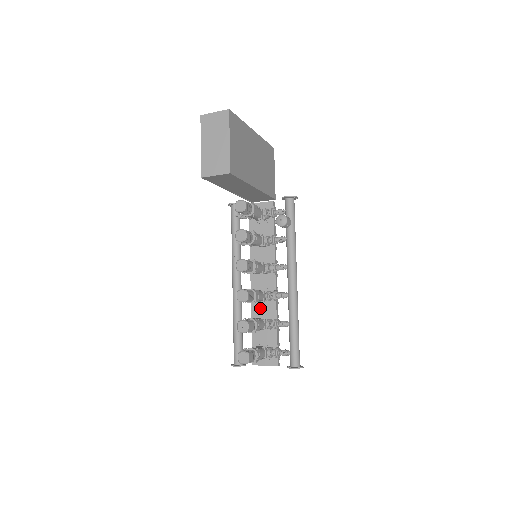
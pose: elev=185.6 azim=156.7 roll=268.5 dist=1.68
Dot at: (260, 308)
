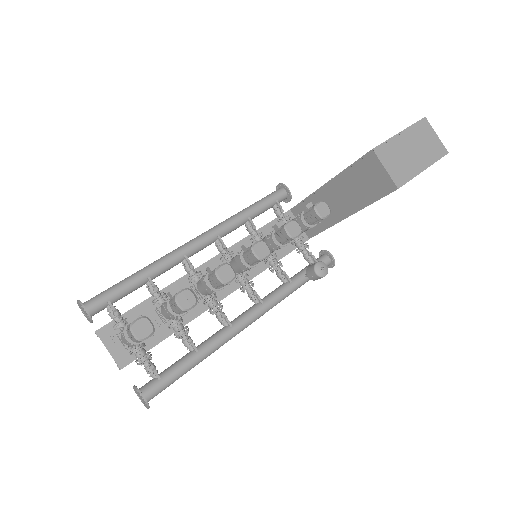
Dot at: occluded
